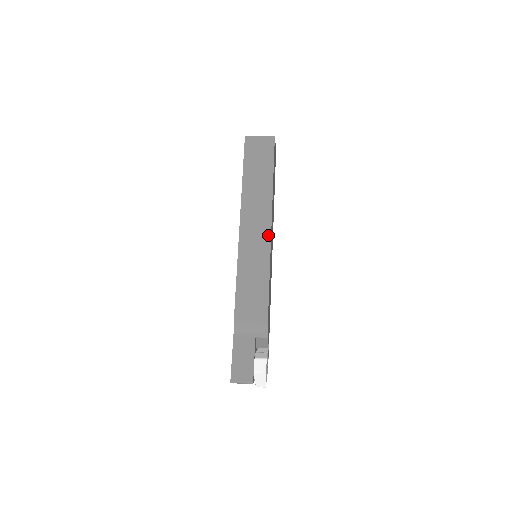
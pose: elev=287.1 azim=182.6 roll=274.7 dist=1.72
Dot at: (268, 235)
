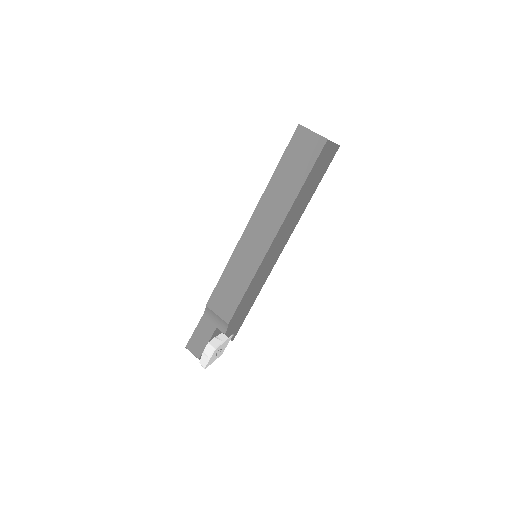
Dot at: (266, 248)
